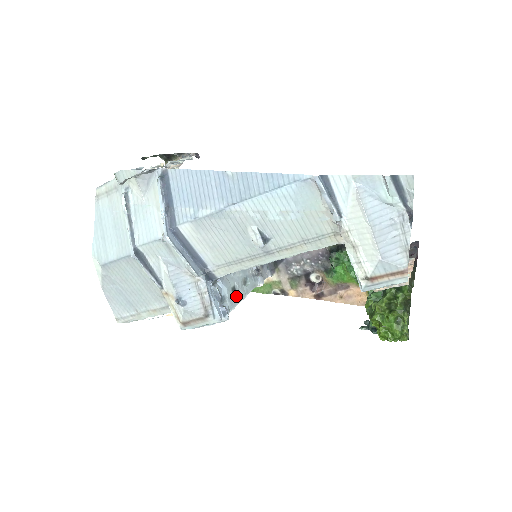
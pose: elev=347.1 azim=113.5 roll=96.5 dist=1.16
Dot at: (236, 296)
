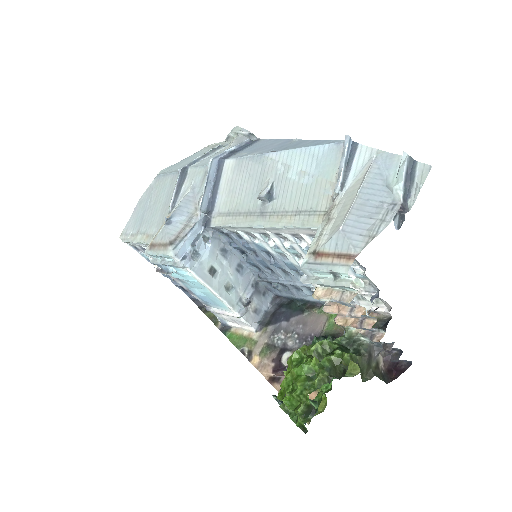
Dot at: (209, 276)
